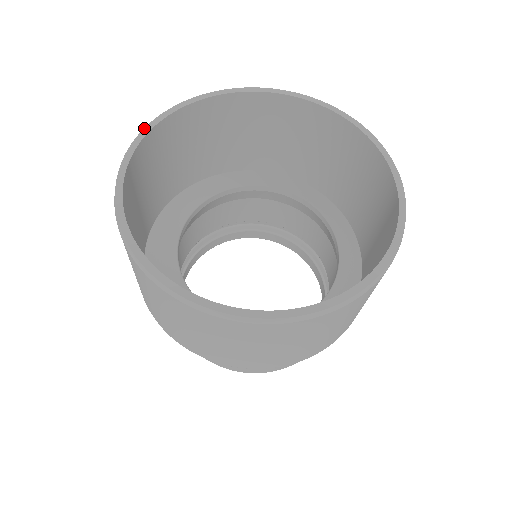
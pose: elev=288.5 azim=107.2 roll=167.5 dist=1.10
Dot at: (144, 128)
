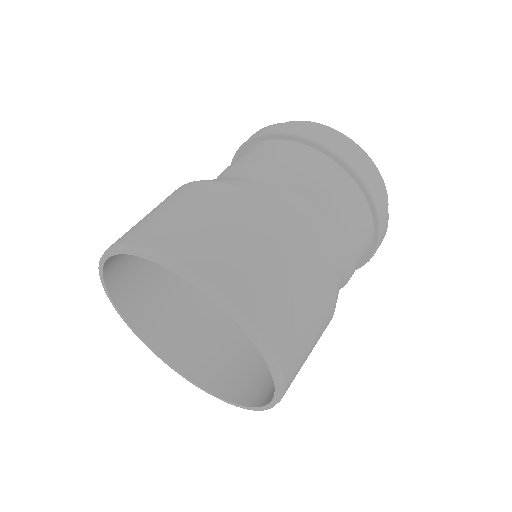
Dot at: (113, 250)
